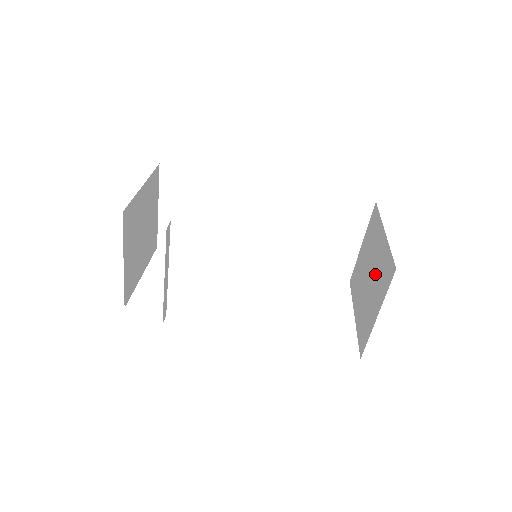
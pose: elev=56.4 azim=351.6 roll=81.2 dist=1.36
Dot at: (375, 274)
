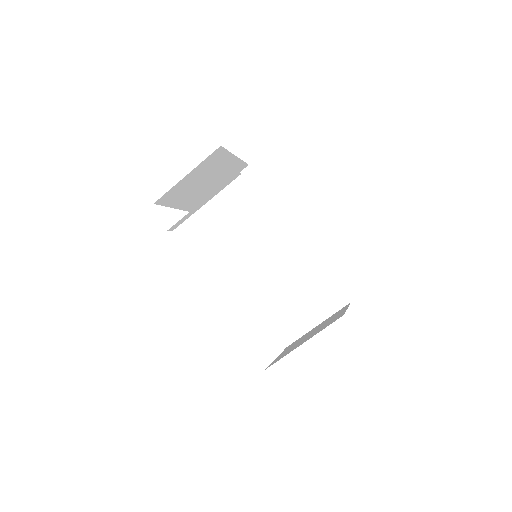
Dot at: (320, 328)
